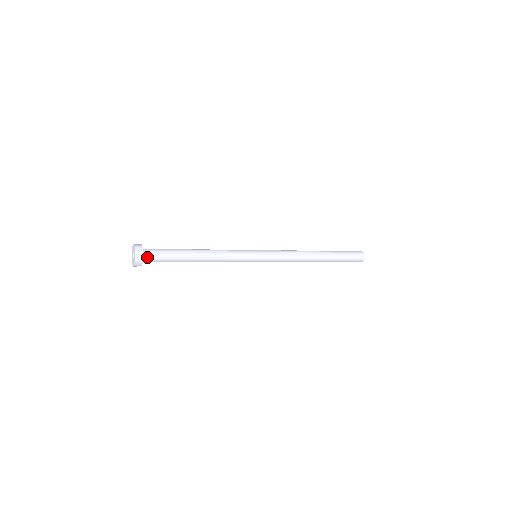
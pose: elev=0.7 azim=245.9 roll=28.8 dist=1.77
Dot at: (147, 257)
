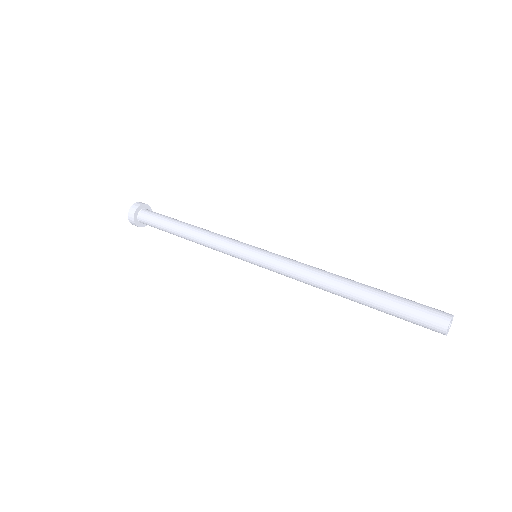
Dot at: (142, 216)
